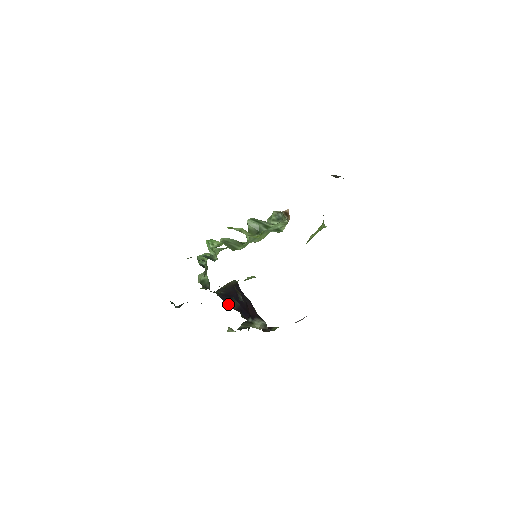
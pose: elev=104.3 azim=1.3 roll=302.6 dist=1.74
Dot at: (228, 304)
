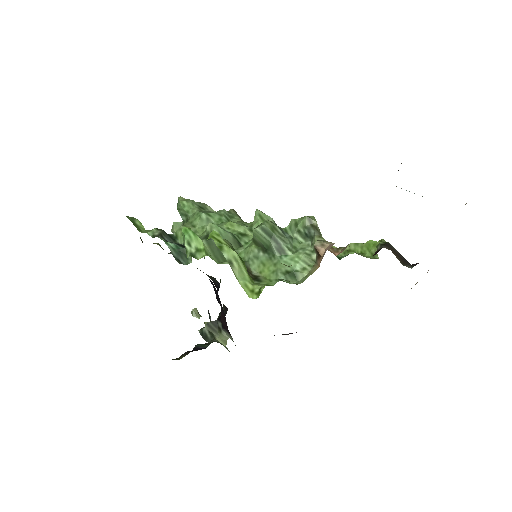
Dot at: occluded
